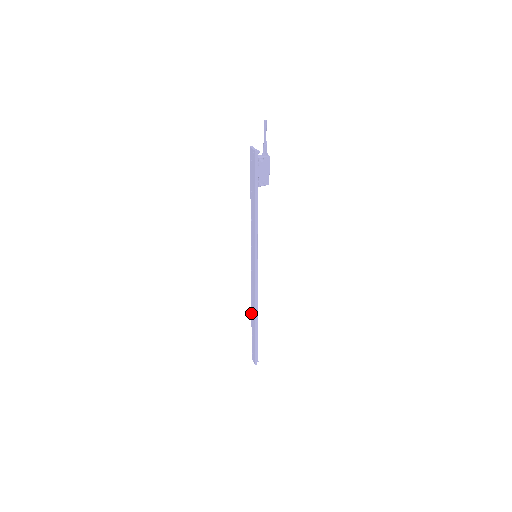
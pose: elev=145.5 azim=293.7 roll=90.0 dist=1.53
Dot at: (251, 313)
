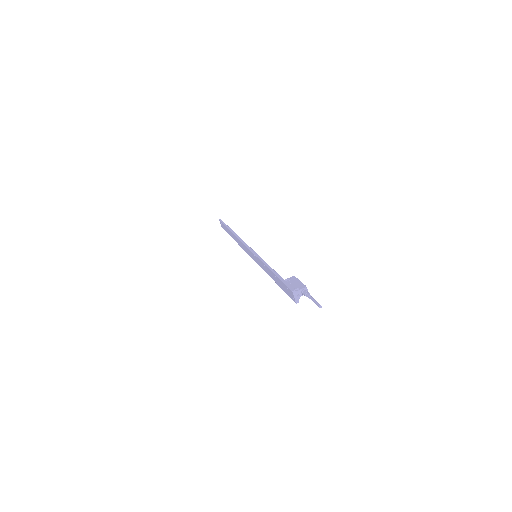
Dot at: (232, 233)
